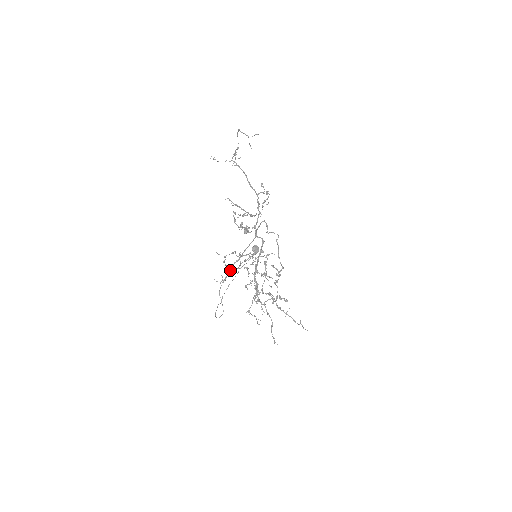
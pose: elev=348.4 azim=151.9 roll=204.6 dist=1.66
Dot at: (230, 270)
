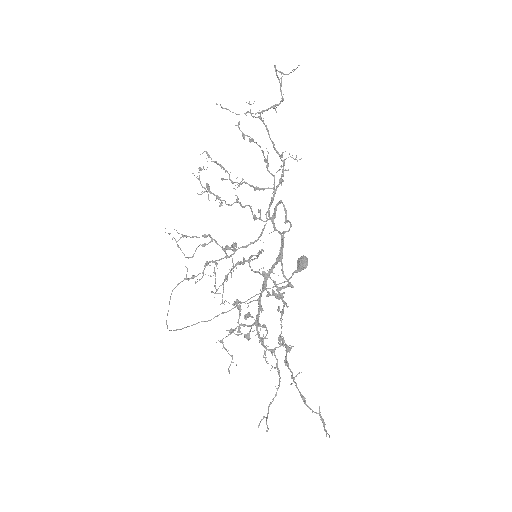
Dot at: (205, 265)
